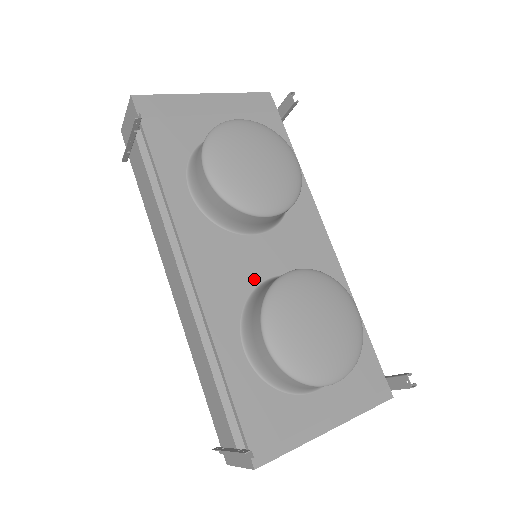
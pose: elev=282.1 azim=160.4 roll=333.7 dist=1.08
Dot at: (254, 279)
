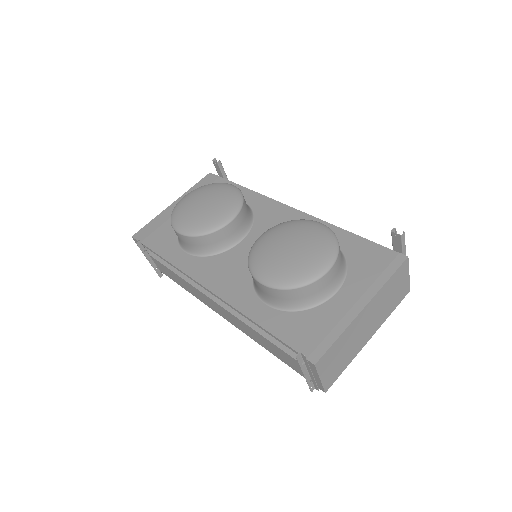
Dot at: occluded
